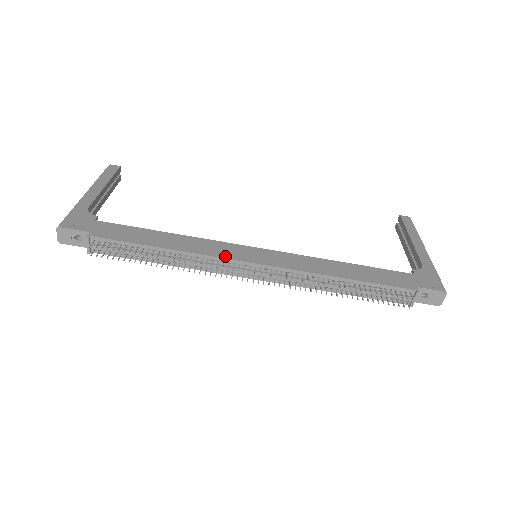
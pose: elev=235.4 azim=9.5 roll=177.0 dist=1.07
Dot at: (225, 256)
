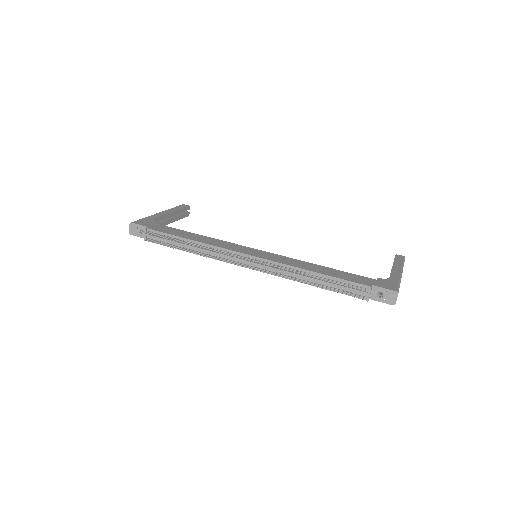
Dot at: (230, 249)
